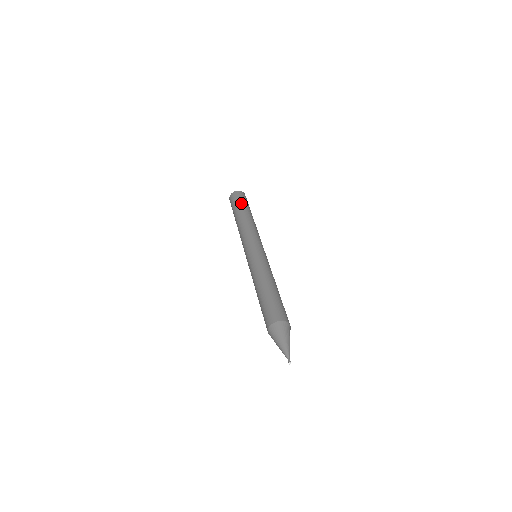
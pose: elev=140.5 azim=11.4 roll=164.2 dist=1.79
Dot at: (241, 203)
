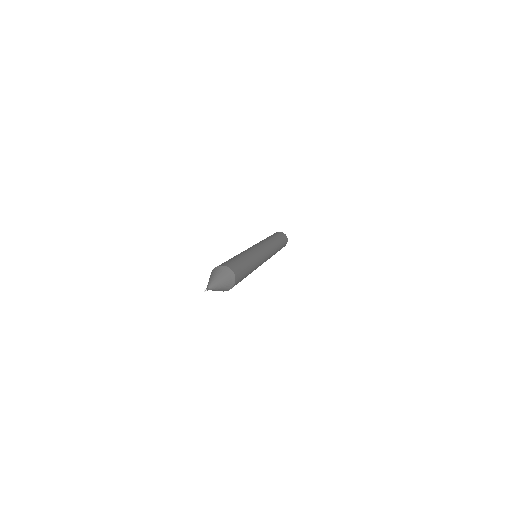
Dot at: occluded
